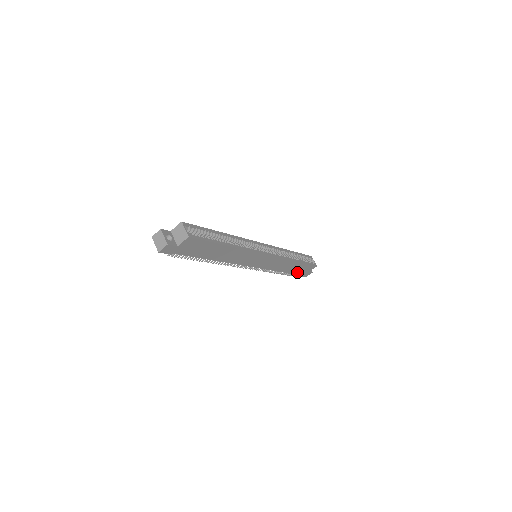
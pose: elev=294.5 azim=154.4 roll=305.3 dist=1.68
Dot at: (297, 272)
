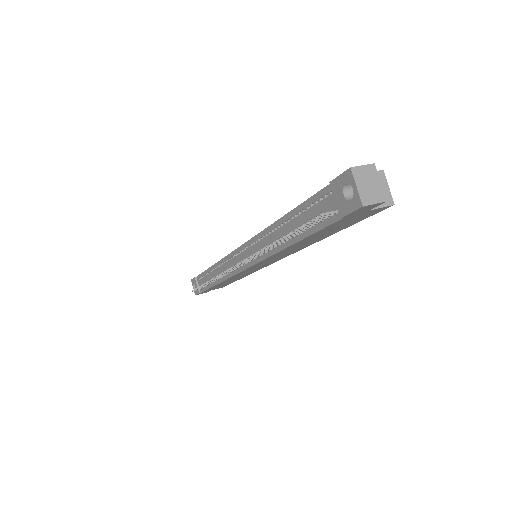
Dot at: (211, 288)
